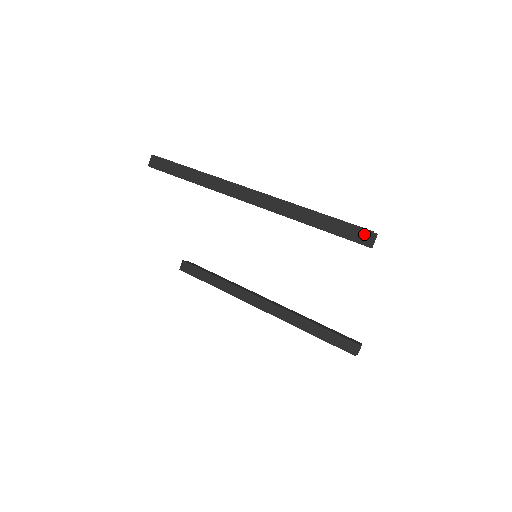
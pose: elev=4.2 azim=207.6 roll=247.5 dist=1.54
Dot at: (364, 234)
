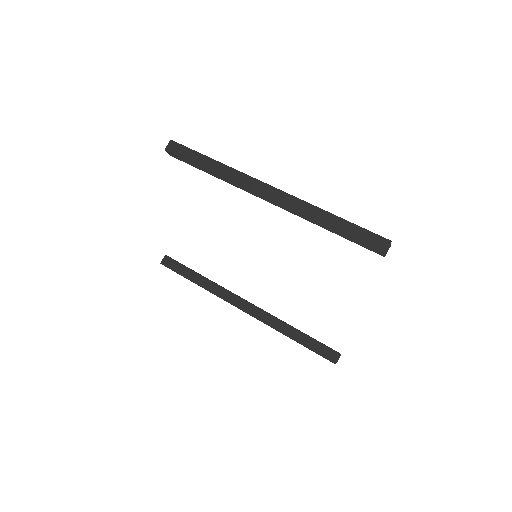
Dot at: (382, 242)
